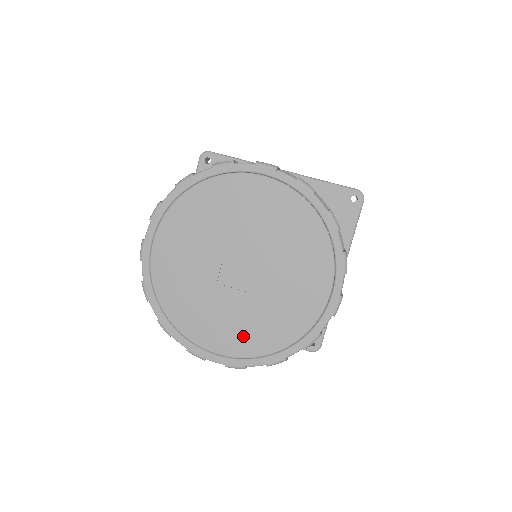
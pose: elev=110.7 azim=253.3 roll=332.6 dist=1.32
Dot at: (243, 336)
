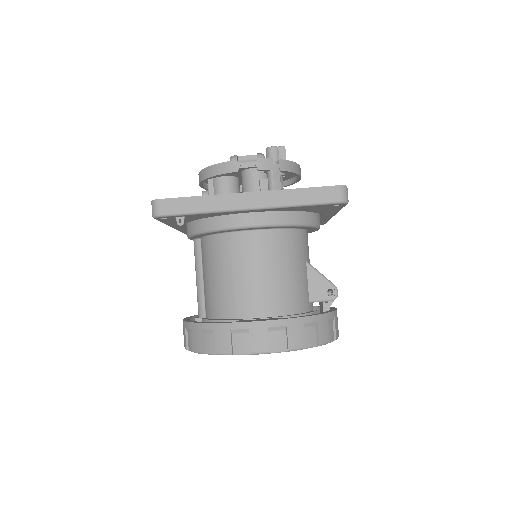
Dot at: occluded
